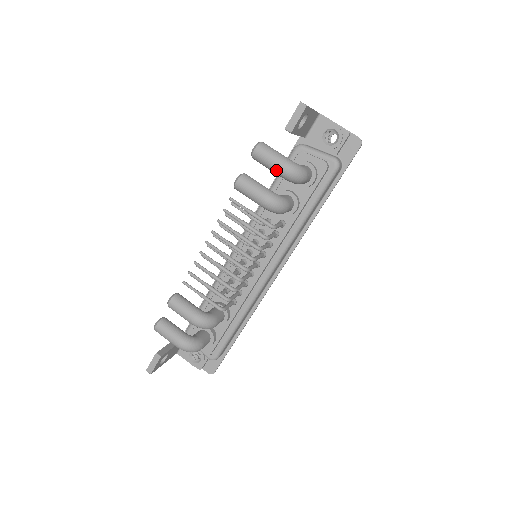
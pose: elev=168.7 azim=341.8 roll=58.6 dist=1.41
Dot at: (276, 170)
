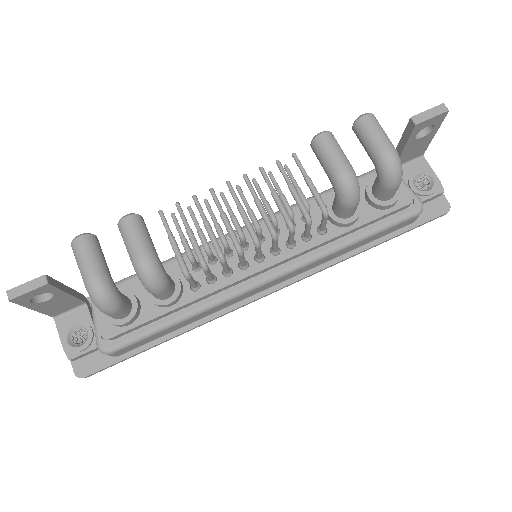
Dot at: (377, 148)
